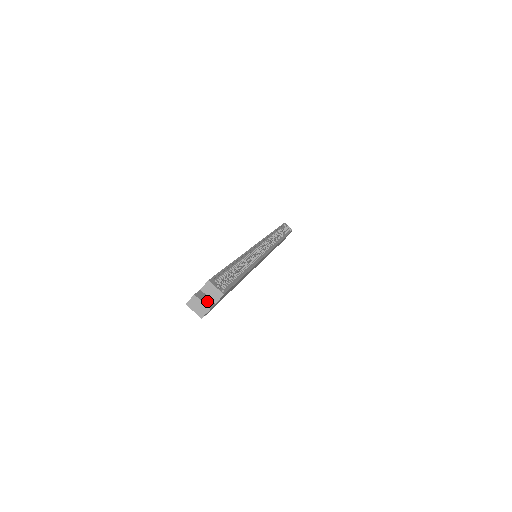
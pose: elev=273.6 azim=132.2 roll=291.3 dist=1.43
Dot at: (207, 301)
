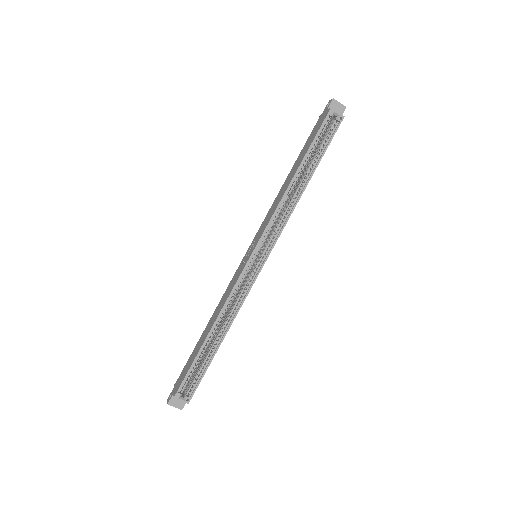
Dot at: (179, 403)
